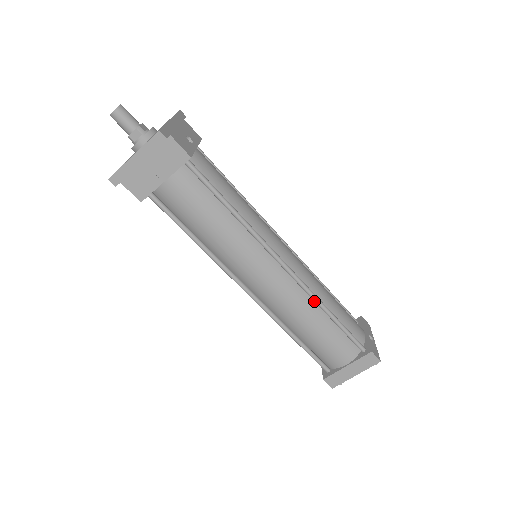
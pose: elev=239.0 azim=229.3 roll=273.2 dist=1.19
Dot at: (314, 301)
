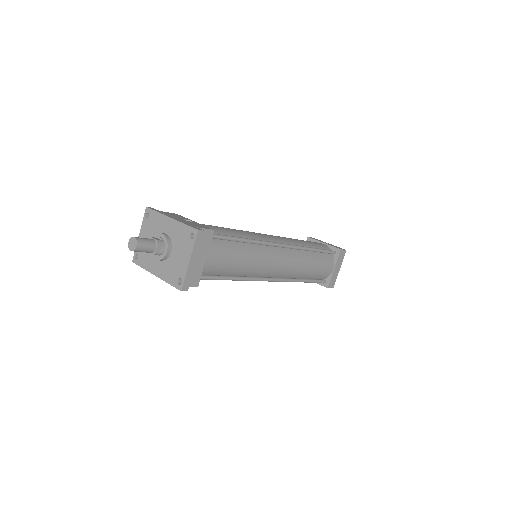
Dot at: (304, 250)
